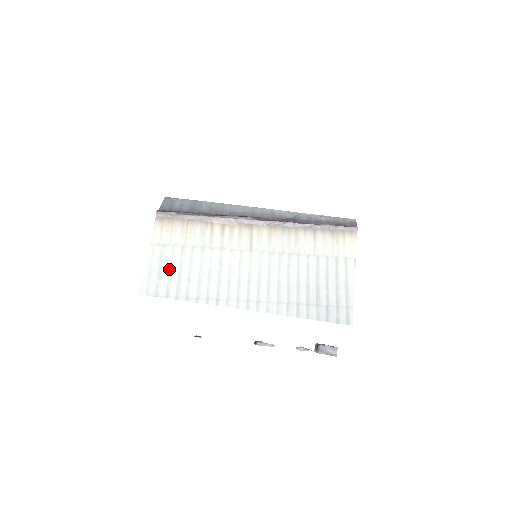
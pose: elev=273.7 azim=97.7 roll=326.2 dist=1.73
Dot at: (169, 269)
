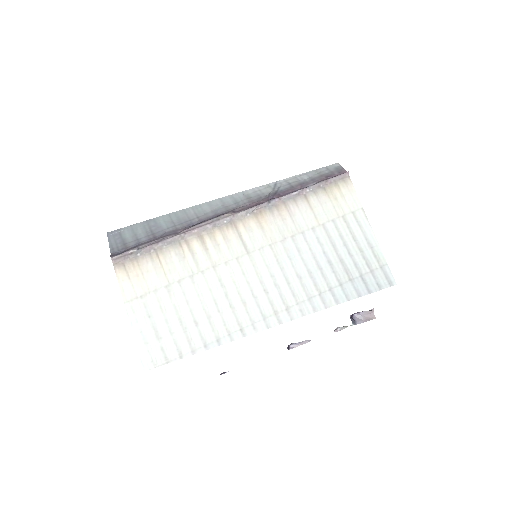
Dot at: (165, 322)
